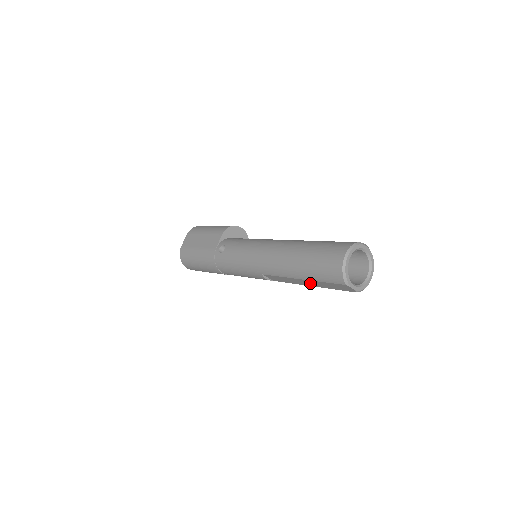
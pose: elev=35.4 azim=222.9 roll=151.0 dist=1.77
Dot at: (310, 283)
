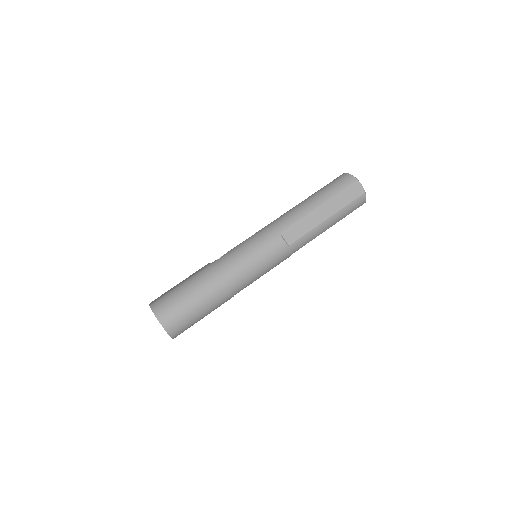
Dot at: (327, 209)
